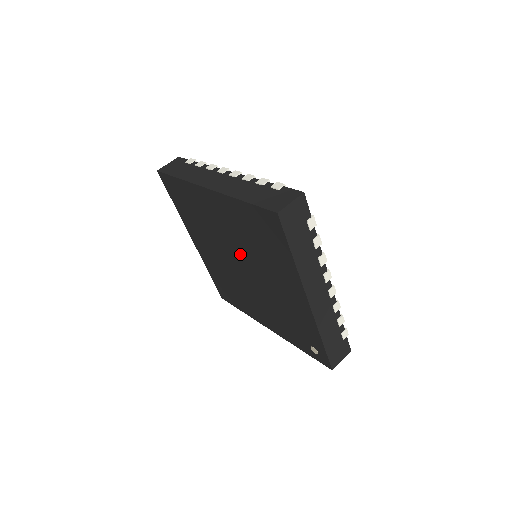
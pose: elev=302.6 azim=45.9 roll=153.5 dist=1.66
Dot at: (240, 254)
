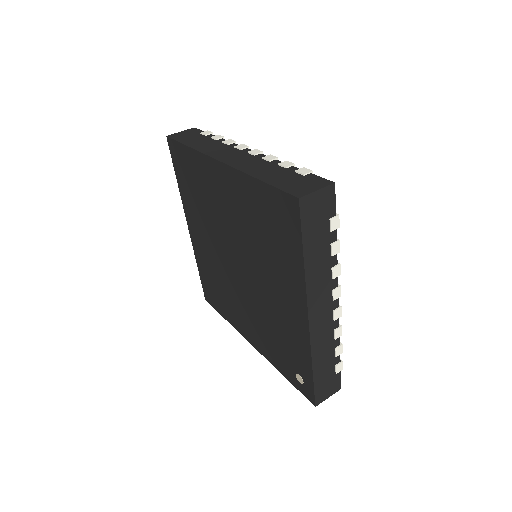
Dot at: (239, 248)
